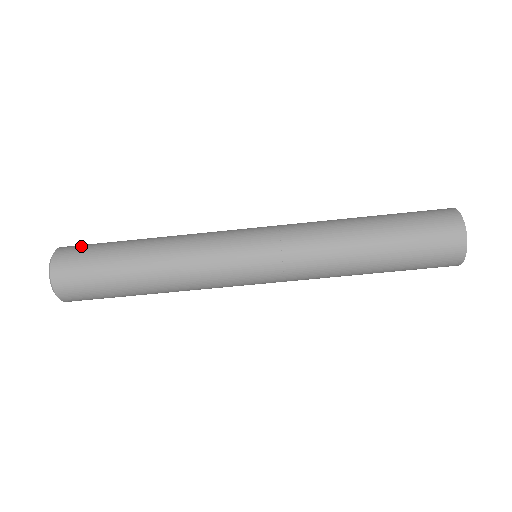
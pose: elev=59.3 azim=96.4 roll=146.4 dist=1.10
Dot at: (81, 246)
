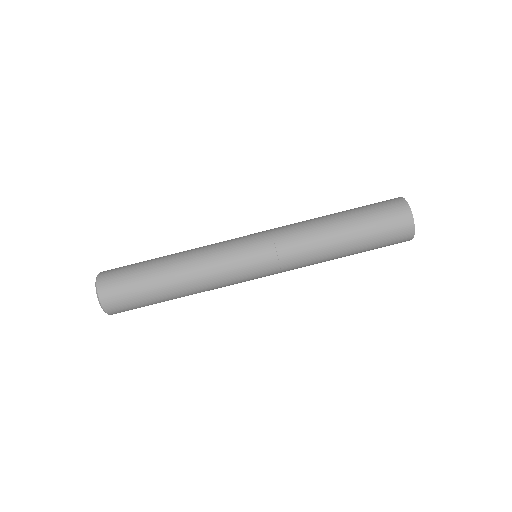
Dot at: (117, 271)
